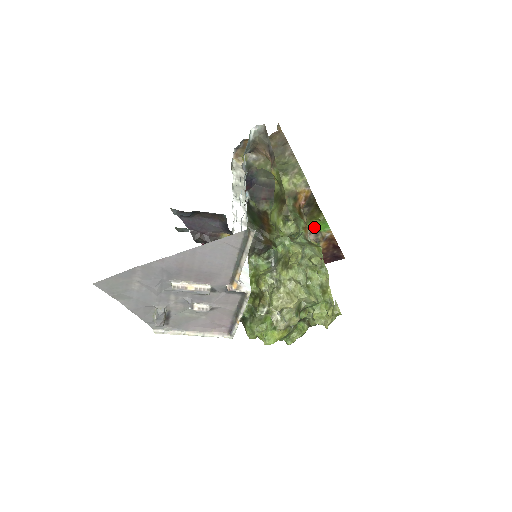
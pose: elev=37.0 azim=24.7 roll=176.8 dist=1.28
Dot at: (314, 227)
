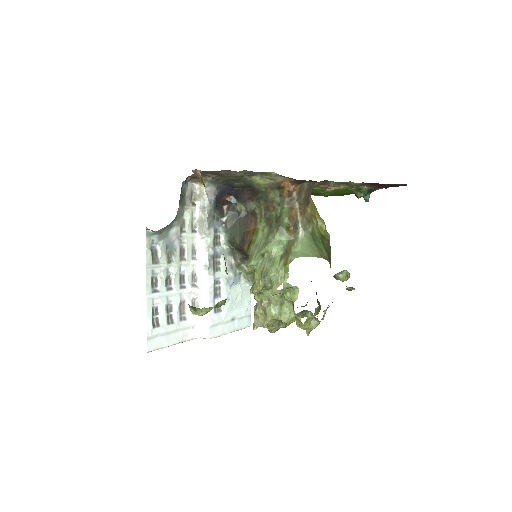
Dot at: occluded
